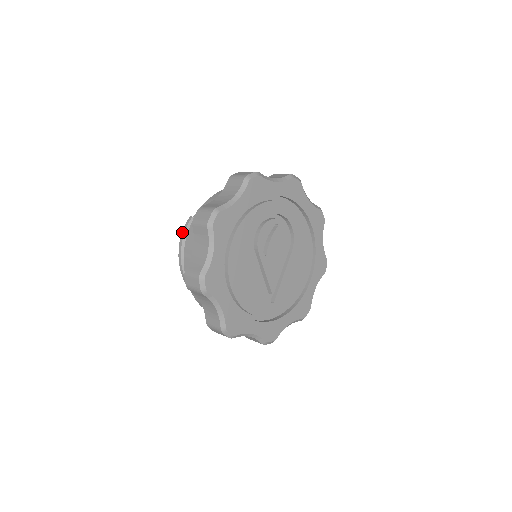
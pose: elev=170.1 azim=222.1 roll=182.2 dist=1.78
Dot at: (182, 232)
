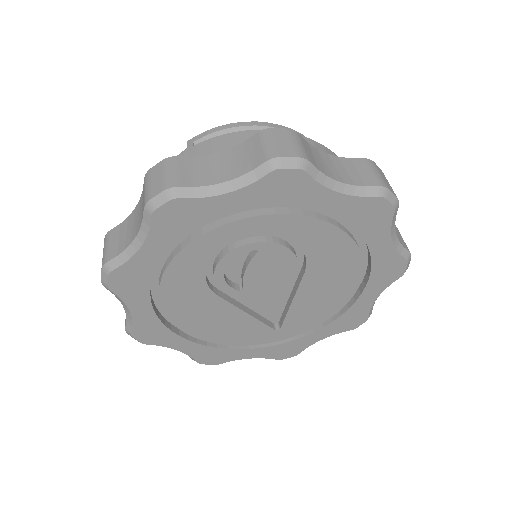
Dot at: occluded
